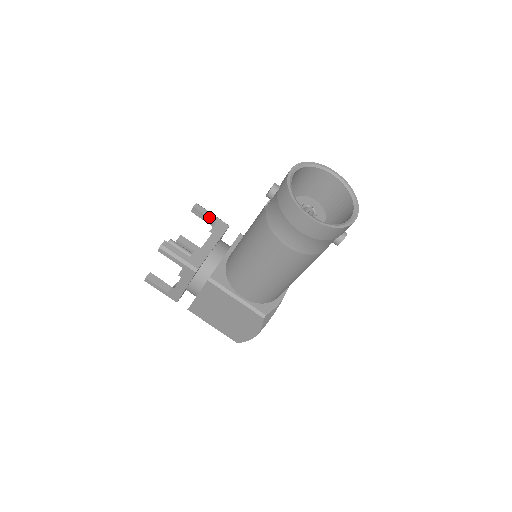
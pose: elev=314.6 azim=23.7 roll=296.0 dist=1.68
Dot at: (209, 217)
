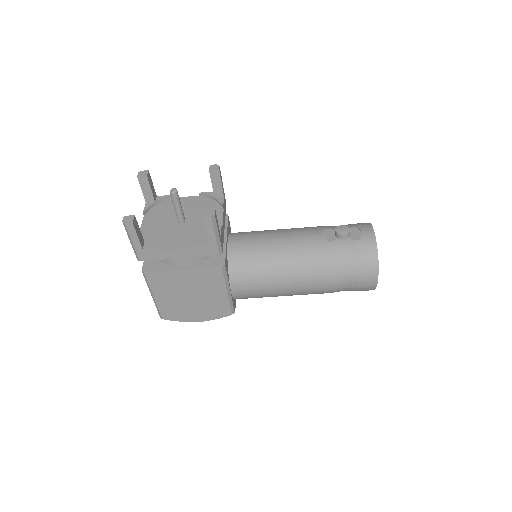
Dot at: occluded
